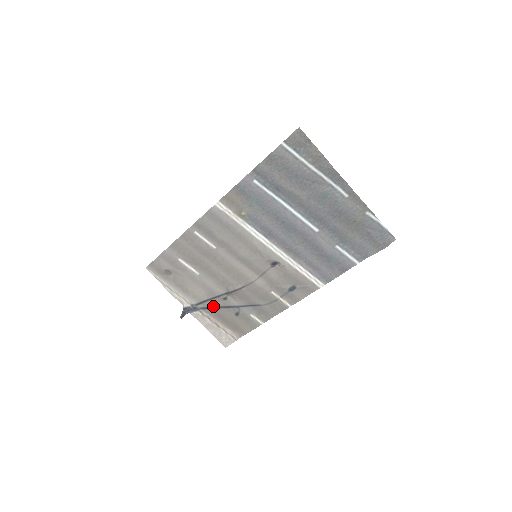
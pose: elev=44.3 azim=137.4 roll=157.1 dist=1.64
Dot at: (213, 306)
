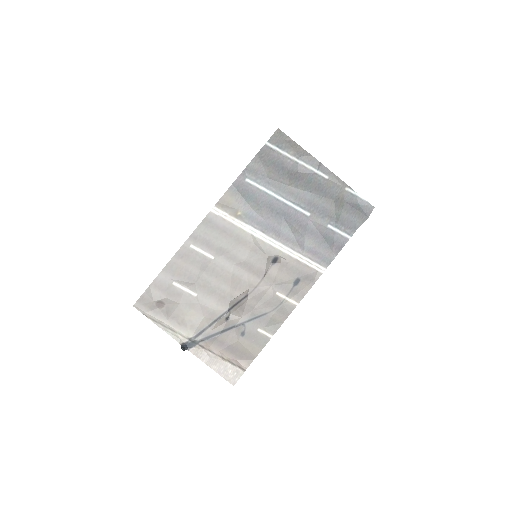
Dot at: (214, 333)
